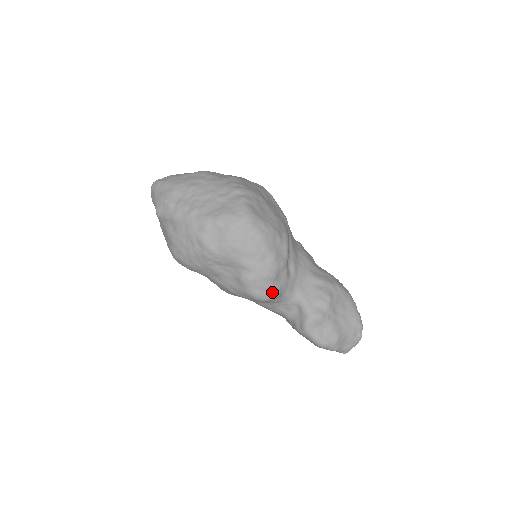
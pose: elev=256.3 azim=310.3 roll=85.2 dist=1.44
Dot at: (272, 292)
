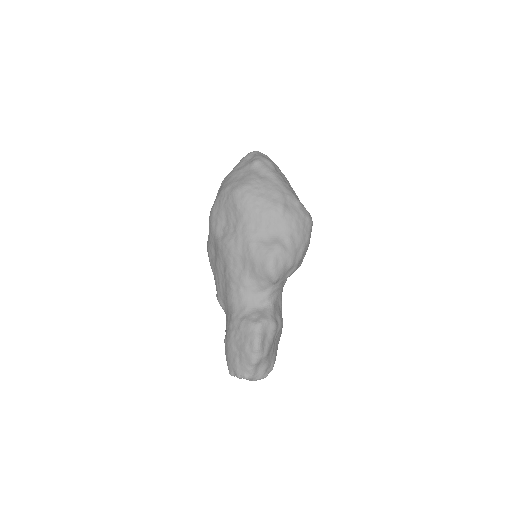
Dot at: (280, 273)
